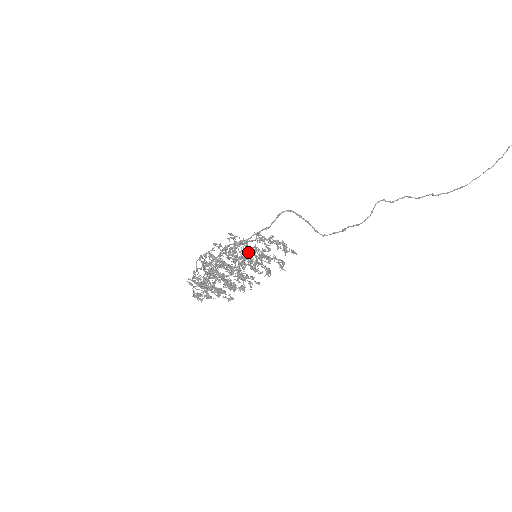
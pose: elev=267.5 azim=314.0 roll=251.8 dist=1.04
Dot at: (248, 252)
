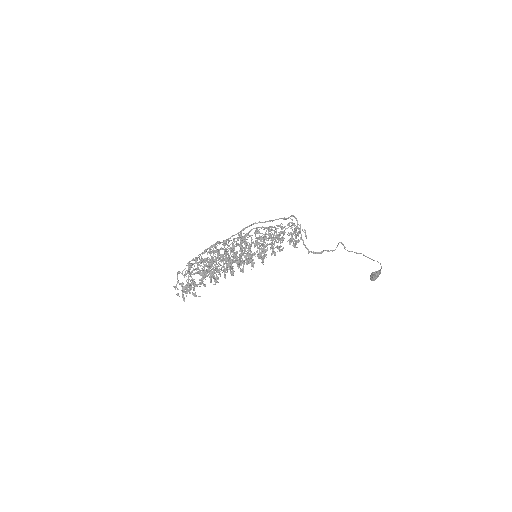
Dot at: occluded
